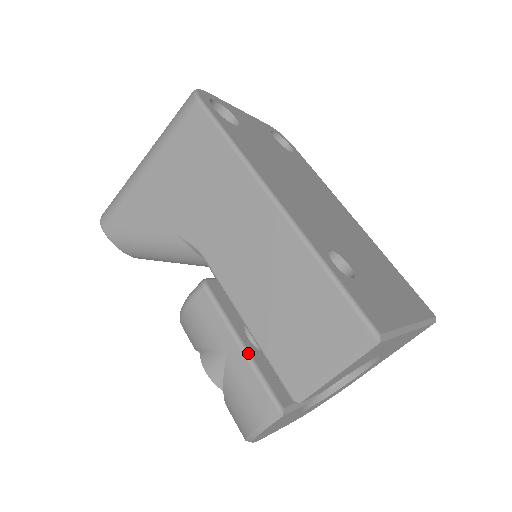
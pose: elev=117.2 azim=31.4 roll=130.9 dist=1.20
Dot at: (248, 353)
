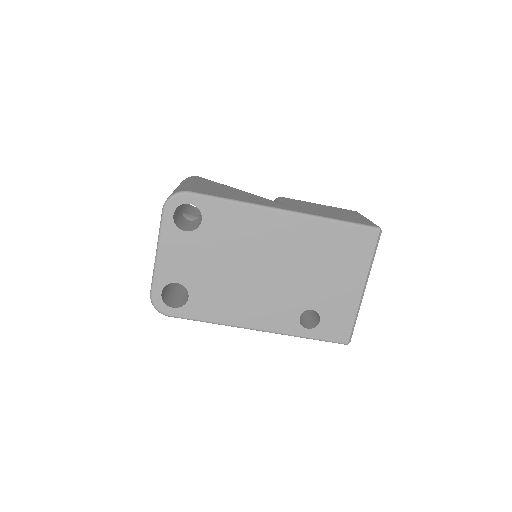
Dot at: occluded
